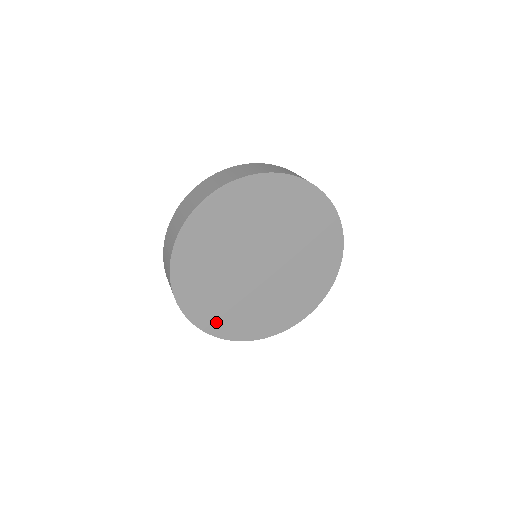
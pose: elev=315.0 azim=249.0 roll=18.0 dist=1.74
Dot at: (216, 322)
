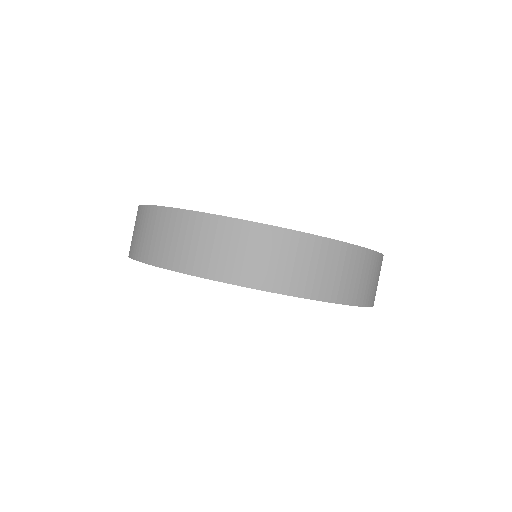
Dot at: occluded
